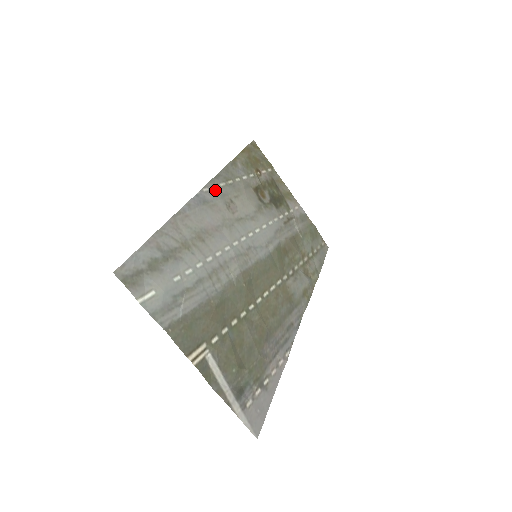
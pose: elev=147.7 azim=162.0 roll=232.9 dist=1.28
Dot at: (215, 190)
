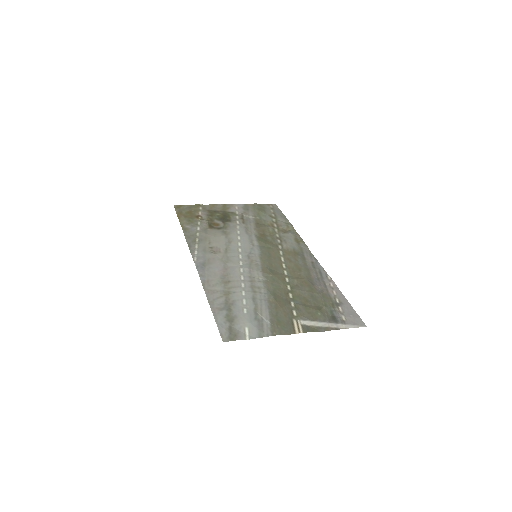
Dot at: (198, 253)
